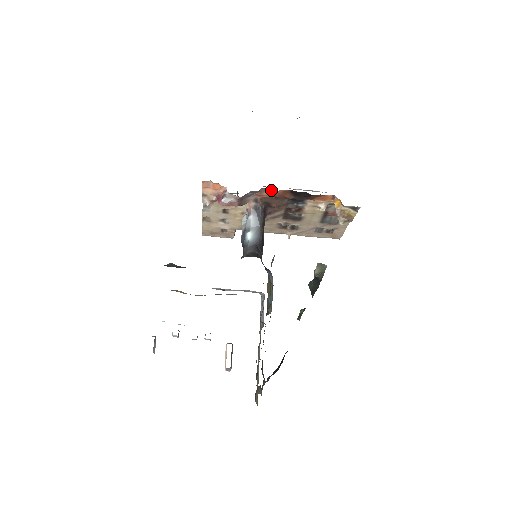
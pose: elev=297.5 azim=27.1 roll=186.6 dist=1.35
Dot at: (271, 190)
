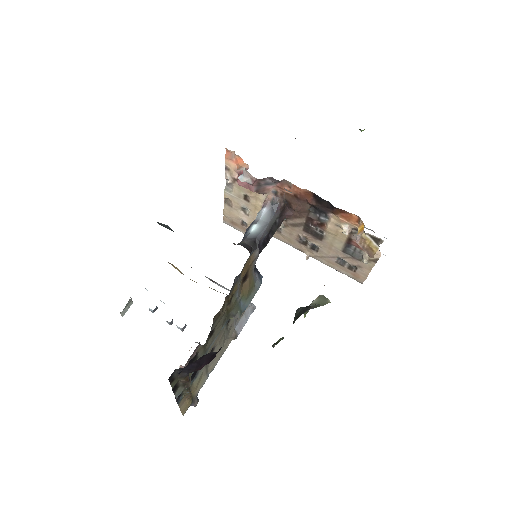
Dot at: (293, 185)
